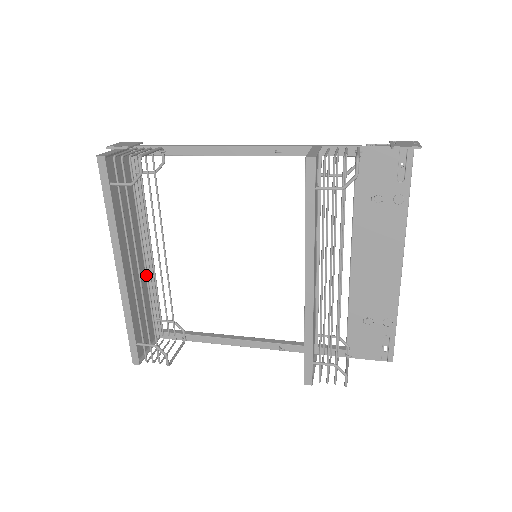
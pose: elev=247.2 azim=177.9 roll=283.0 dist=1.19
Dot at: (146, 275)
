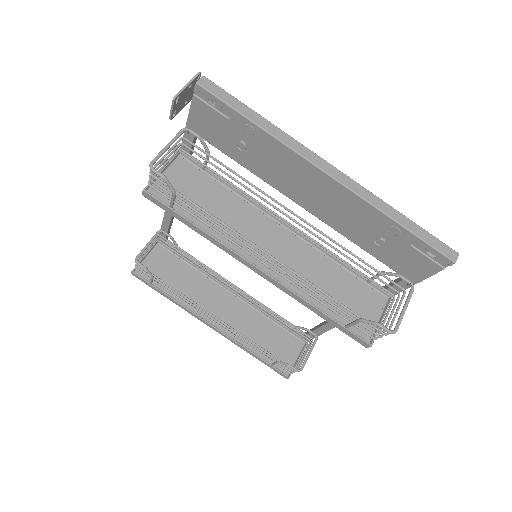
Dot at: occluded
